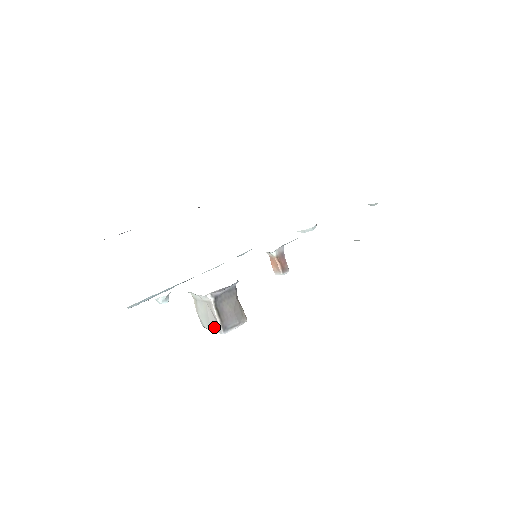
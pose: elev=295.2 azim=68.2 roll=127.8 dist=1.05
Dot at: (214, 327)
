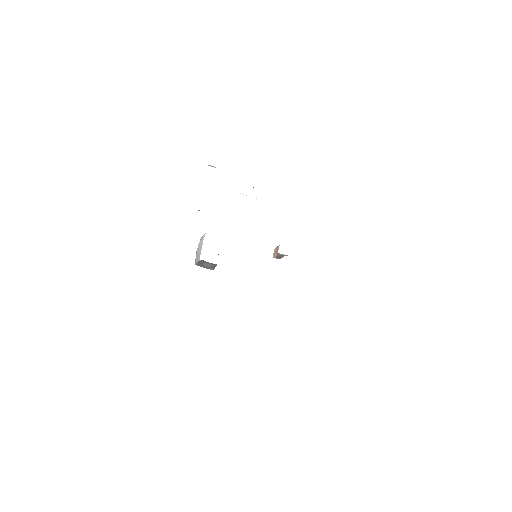
Dot at: (197, 256)
